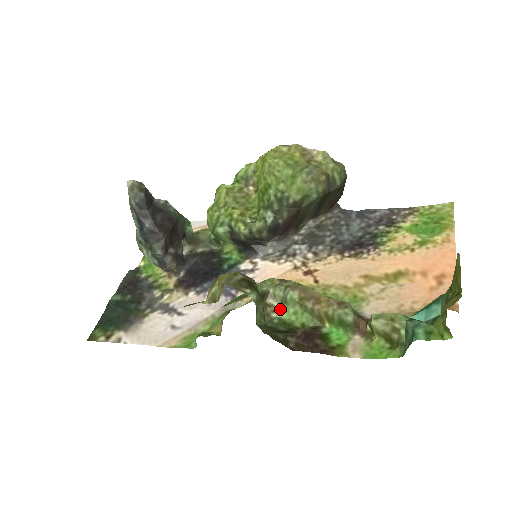
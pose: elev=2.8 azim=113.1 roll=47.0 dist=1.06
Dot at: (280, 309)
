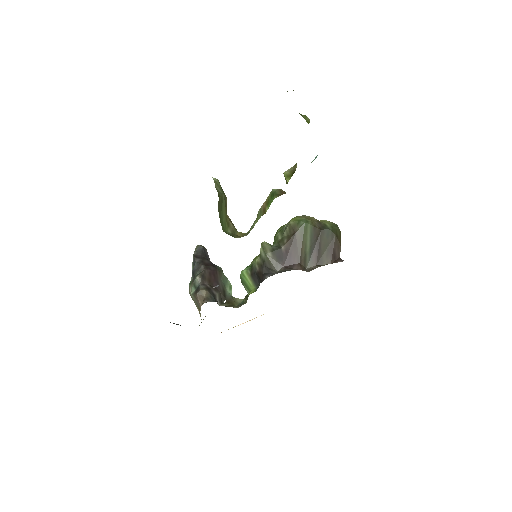
Dot at: (247, 234)
